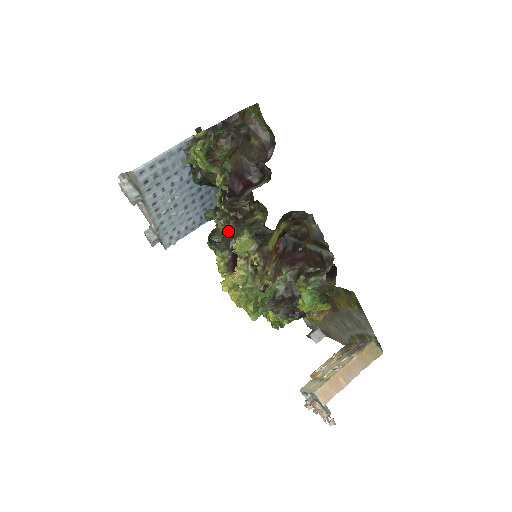
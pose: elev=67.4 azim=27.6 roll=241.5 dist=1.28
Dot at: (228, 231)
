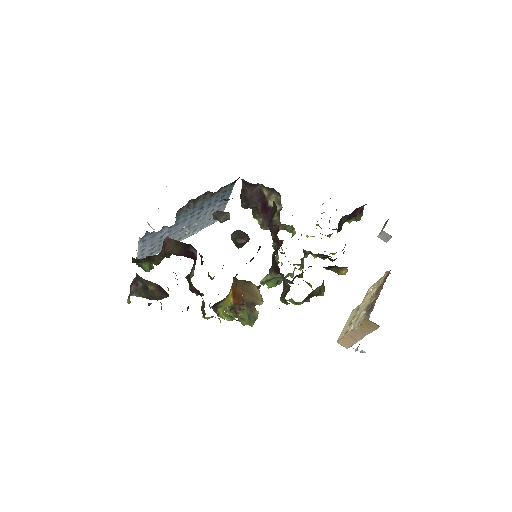
Dot at: (202, 295)
